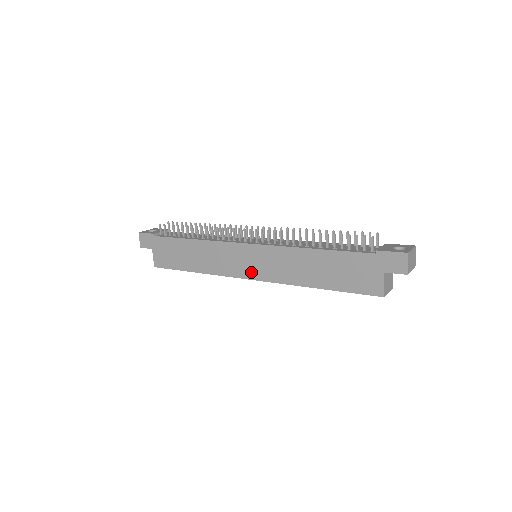
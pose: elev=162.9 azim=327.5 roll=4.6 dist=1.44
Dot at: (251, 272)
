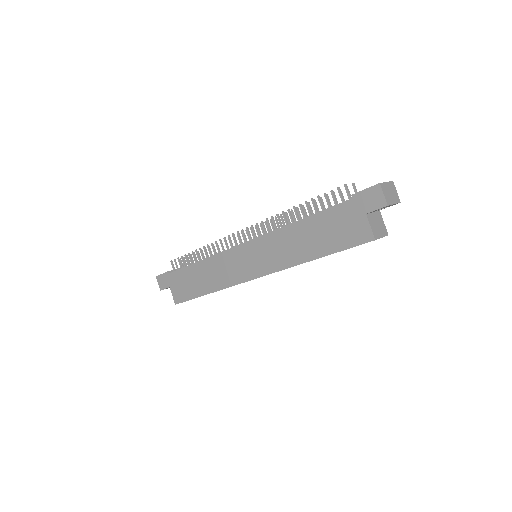
Dot at: (253, 271)
